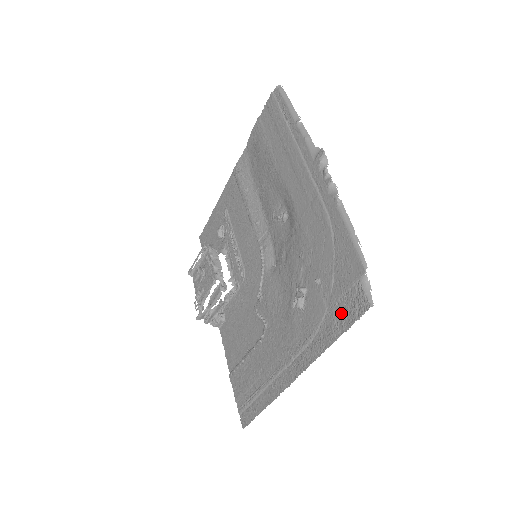
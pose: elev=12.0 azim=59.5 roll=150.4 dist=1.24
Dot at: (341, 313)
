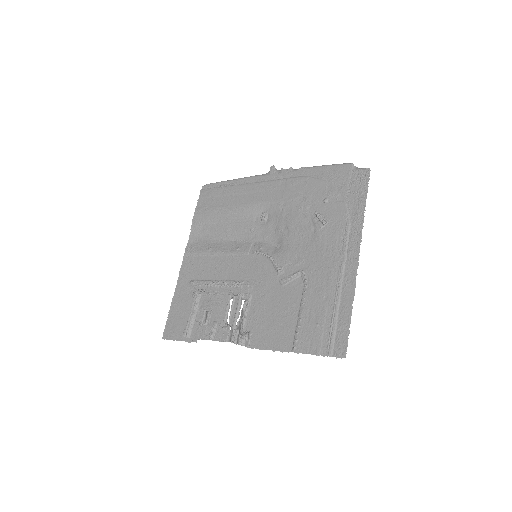
Dot at: (356, 191)
